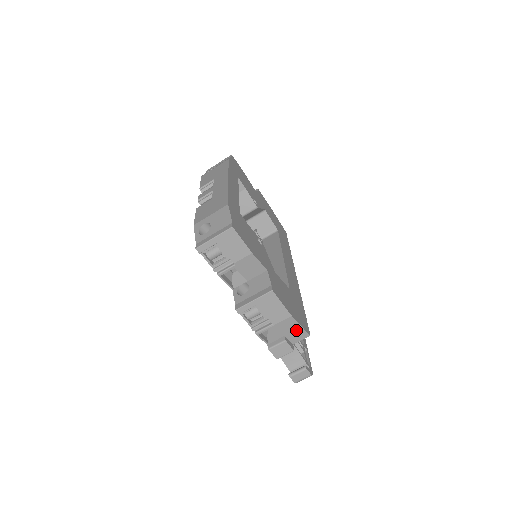
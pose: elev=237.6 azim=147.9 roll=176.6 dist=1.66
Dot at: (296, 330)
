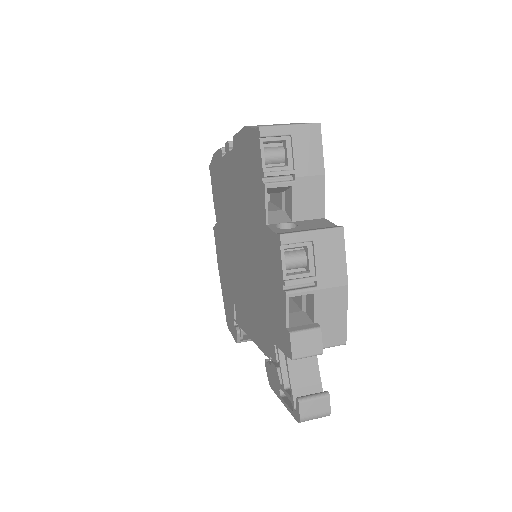
Dot at: (337, 320)
